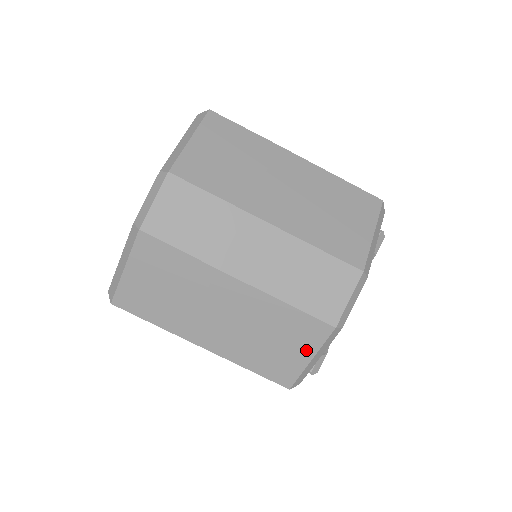
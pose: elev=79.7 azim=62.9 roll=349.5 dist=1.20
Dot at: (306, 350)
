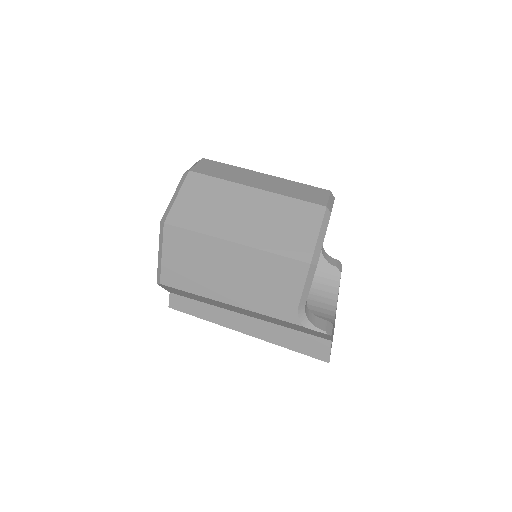
Dot at: (313, 227)
